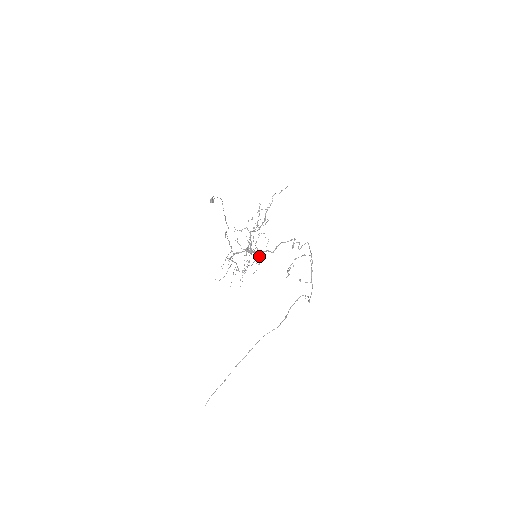
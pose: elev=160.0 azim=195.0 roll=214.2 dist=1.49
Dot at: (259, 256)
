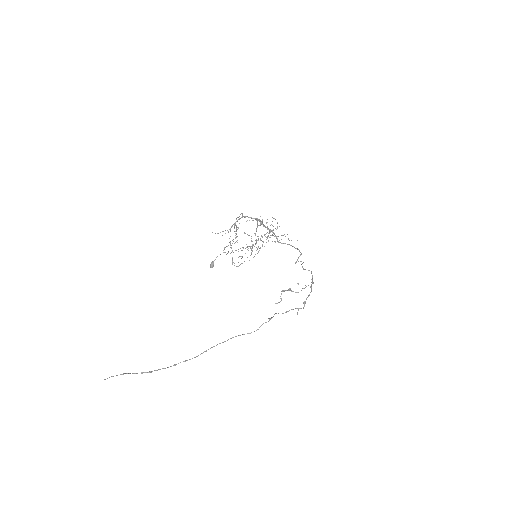
Dot at: occluded
